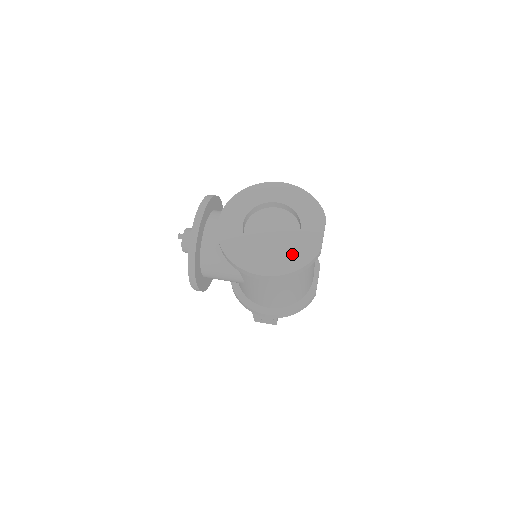
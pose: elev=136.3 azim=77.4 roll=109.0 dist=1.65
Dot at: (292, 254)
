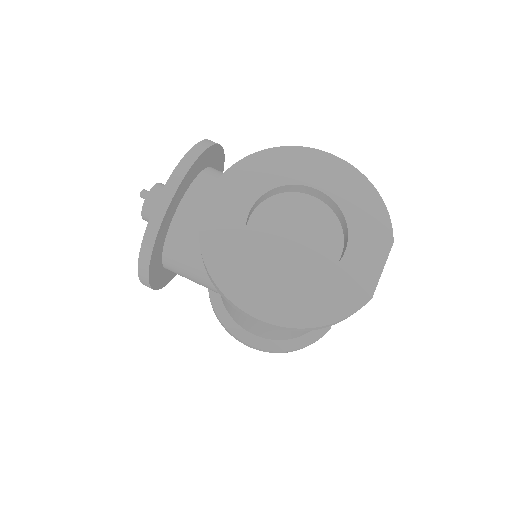
Dot at: (320, 293)
